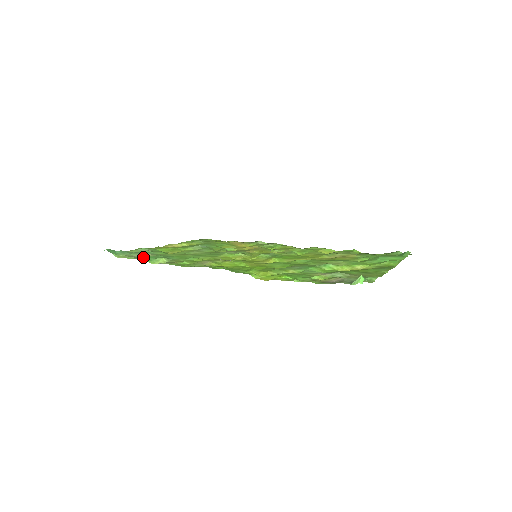
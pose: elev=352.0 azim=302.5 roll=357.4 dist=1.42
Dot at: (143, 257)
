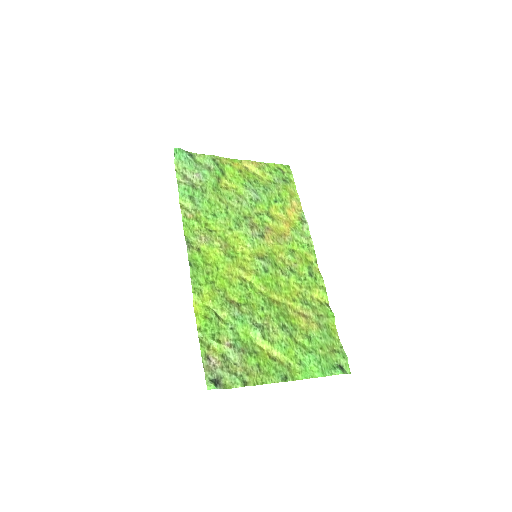
Dot at: (184, 186)
